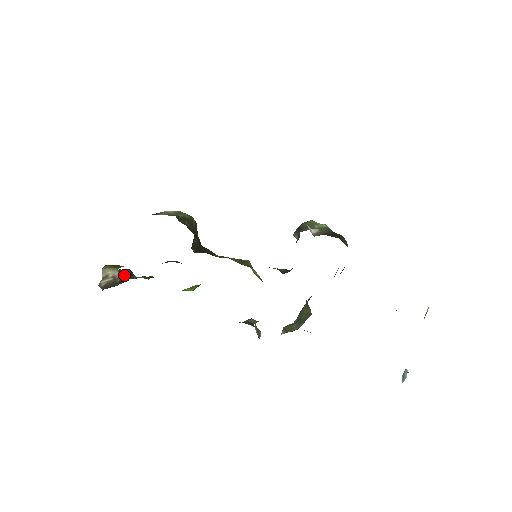
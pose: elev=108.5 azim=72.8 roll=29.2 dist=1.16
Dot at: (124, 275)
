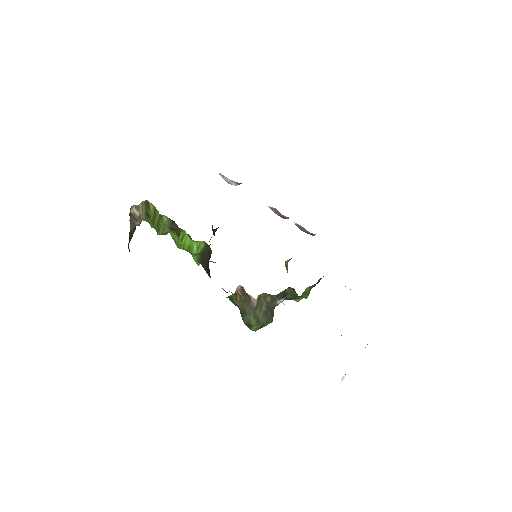
Dot at: (131, 237)
